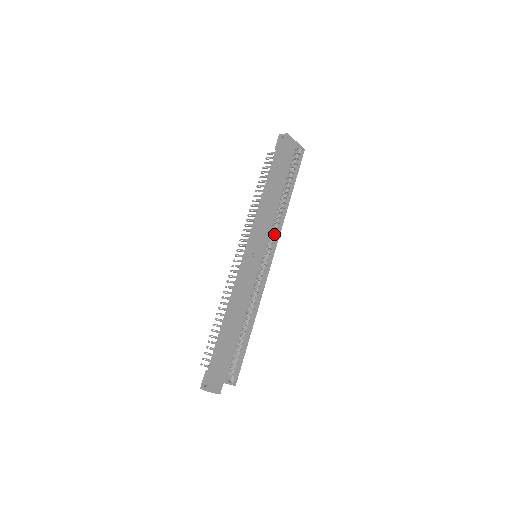
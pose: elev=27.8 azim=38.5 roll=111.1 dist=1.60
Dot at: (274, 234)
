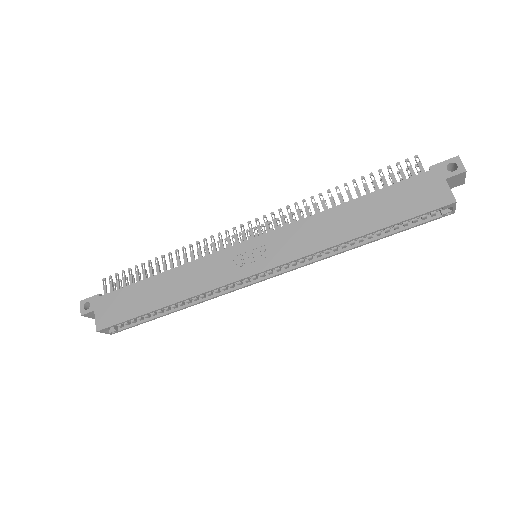
Dot at: (298, 260)
